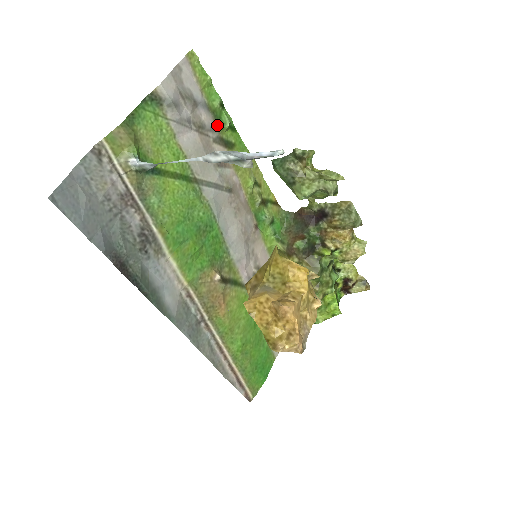
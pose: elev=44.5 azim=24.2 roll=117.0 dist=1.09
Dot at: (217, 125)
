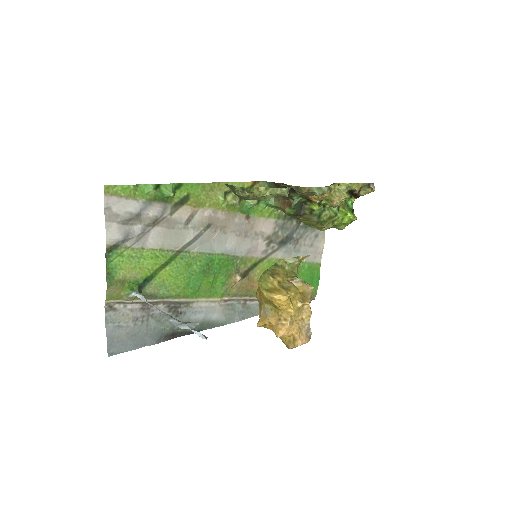
Dot at: (165, 202)
